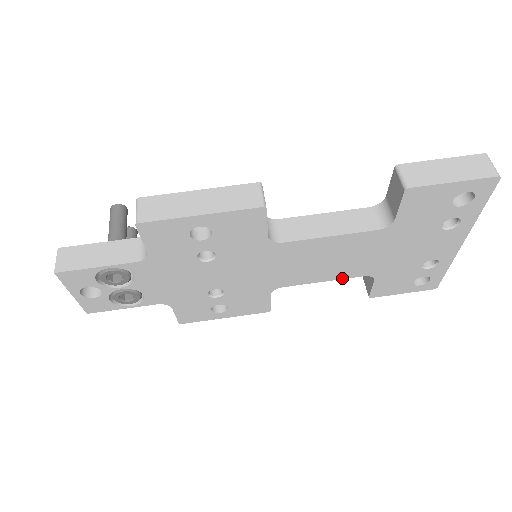
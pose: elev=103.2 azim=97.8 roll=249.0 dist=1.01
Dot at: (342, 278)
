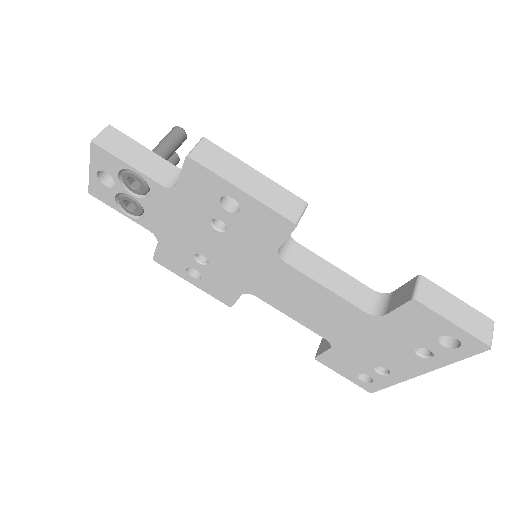
Dot at: (307, 327)
